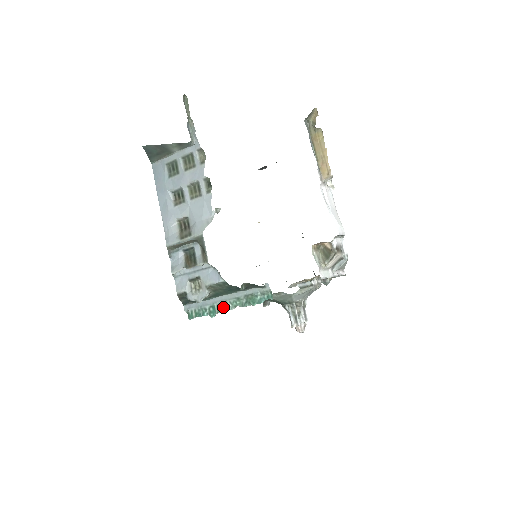
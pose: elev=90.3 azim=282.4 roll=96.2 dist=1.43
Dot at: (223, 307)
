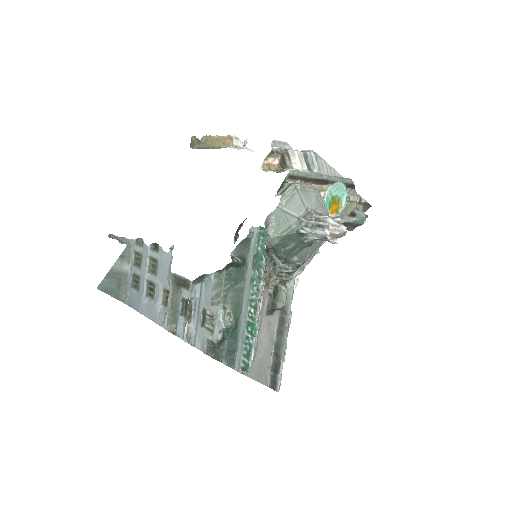
Dot at: (252, 309)
